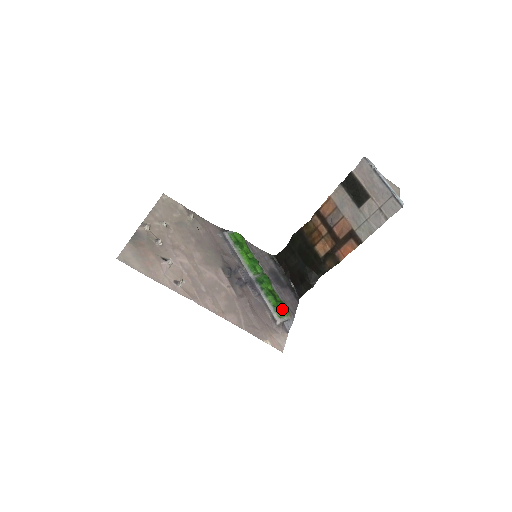
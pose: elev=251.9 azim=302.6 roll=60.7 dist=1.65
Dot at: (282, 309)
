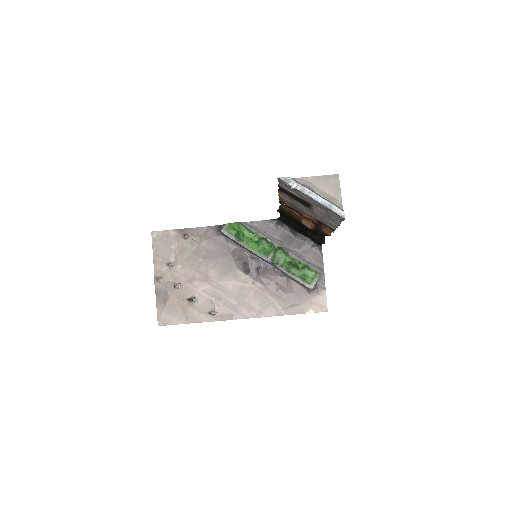
Dot at: (308, 274)
